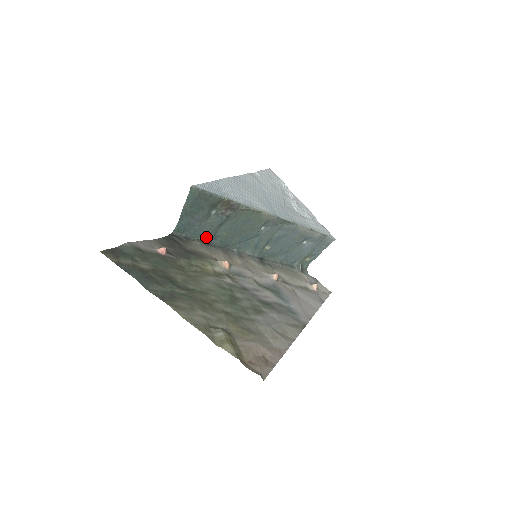
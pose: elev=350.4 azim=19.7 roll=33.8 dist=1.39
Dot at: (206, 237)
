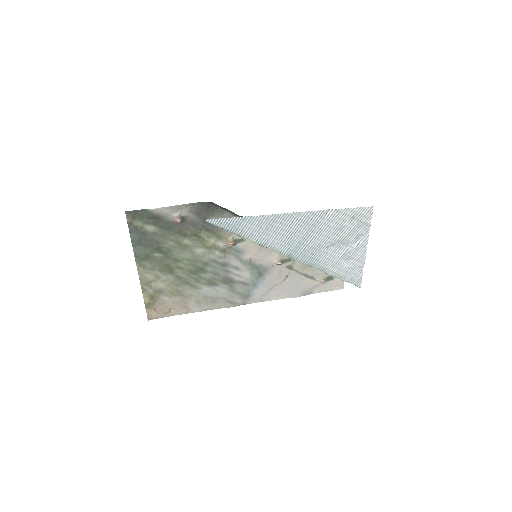
Dot at: occluded
